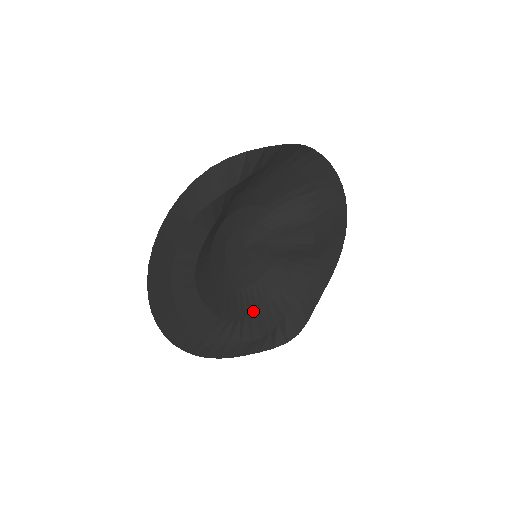
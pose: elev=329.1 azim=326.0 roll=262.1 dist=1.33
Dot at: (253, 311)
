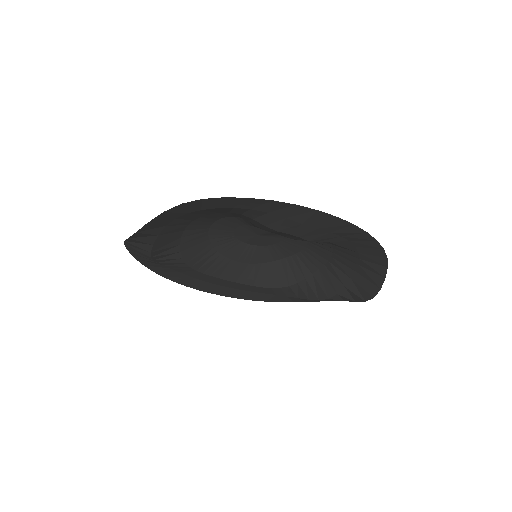
Dot at: (313, 274)
